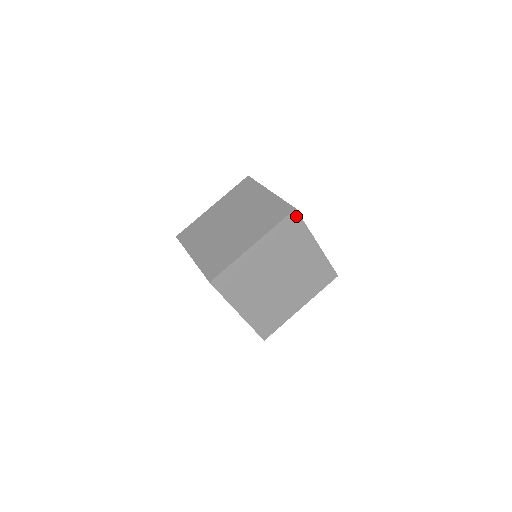
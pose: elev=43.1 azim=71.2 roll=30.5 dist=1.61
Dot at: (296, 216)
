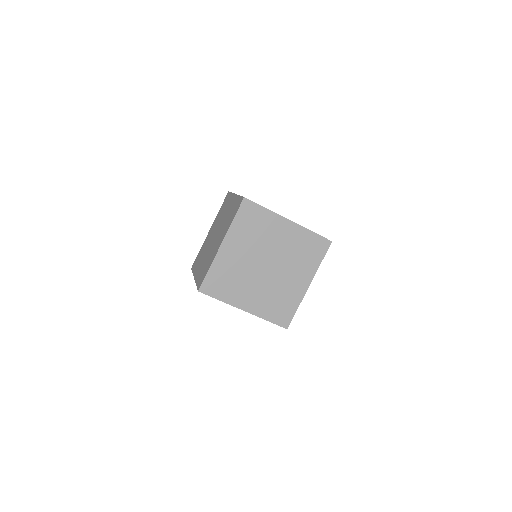
Dot at: (249, 203)
